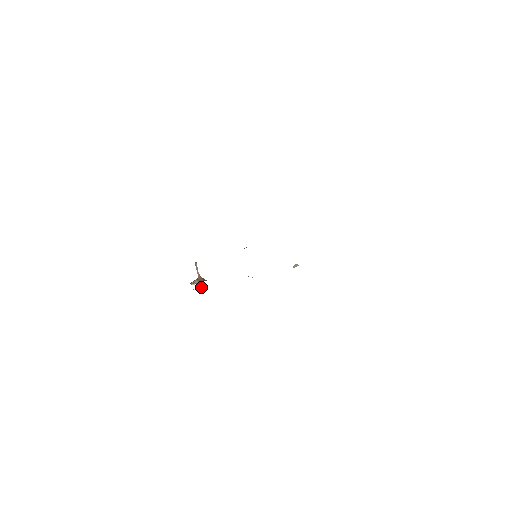
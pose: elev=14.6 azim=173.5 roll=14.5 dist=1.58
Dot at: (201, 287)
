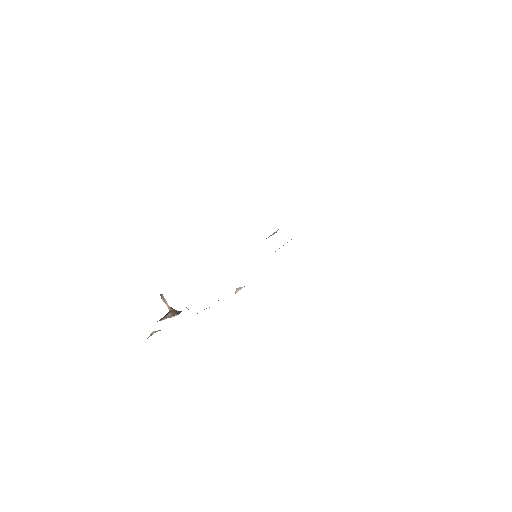
Dot at: (160, 330)
